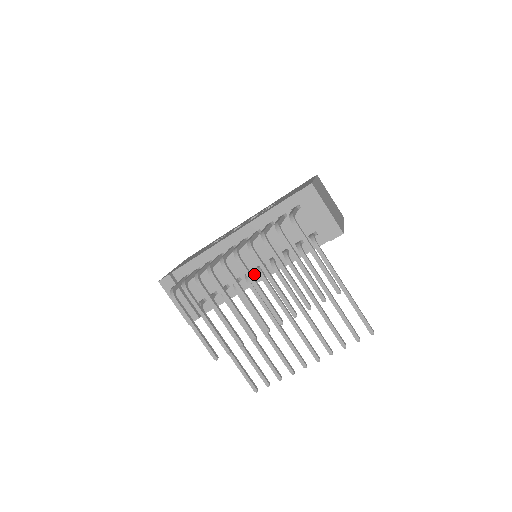
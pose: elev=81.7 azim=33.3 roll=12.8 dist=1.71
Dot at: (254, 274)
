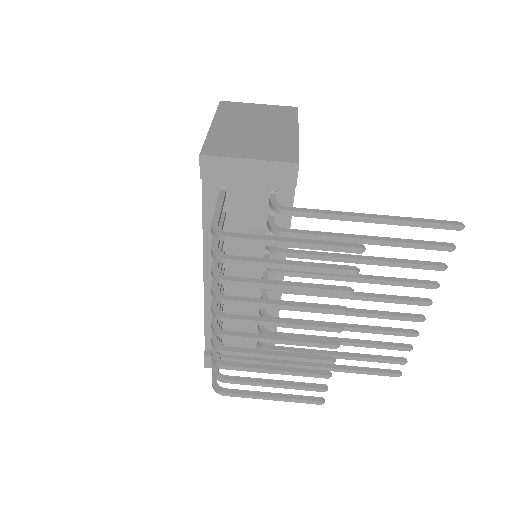
Dot at: occluded
